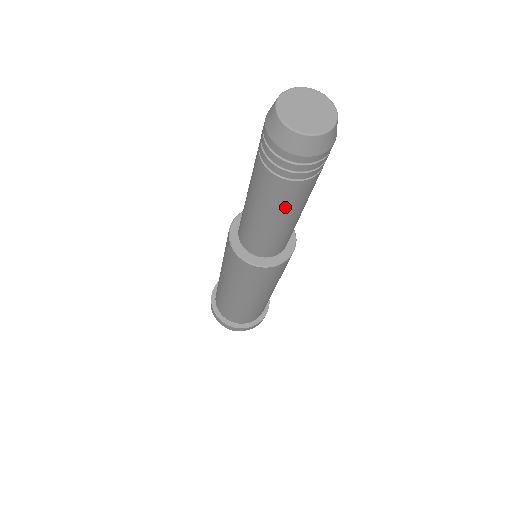
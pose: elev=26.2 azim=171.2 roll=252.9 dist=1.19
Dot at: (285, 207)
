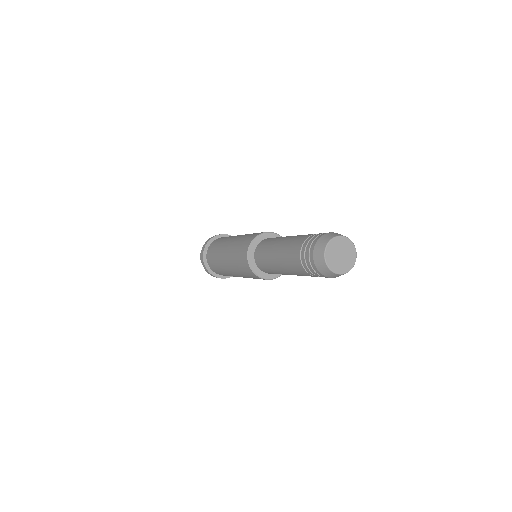
Dot at: occluded
